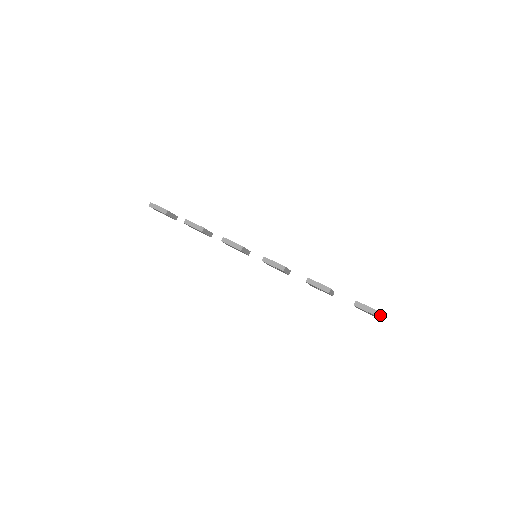
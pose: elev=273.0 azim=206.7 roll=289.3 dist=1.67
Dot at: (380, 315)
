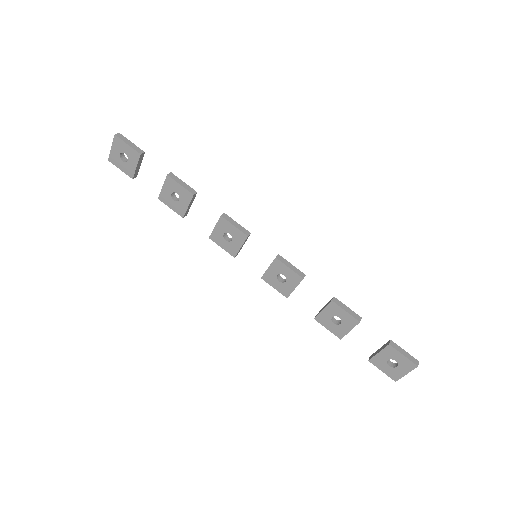
Dot at: (410, 369)
